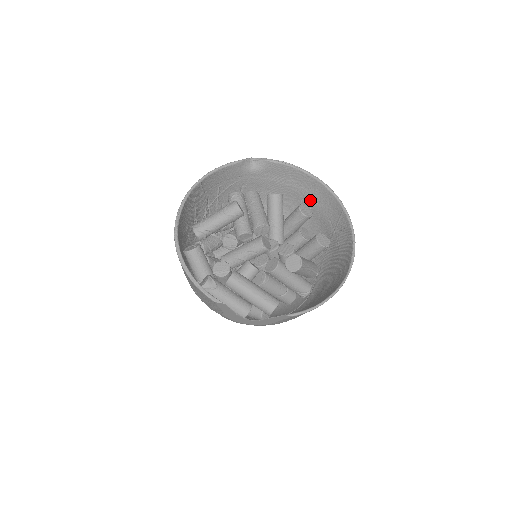
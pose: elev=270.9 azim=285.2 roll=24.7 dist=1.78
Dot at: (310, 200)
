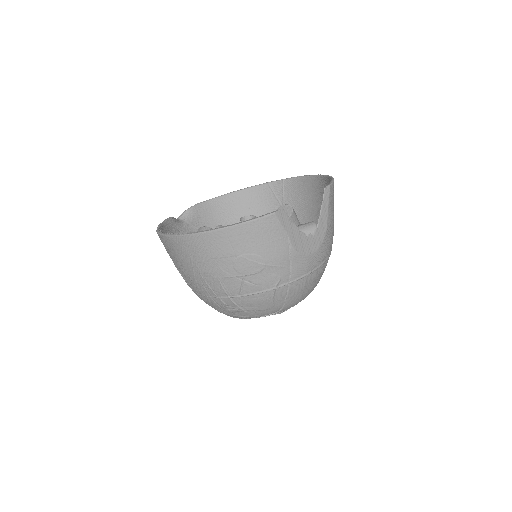
Dot at: (242, 213)
